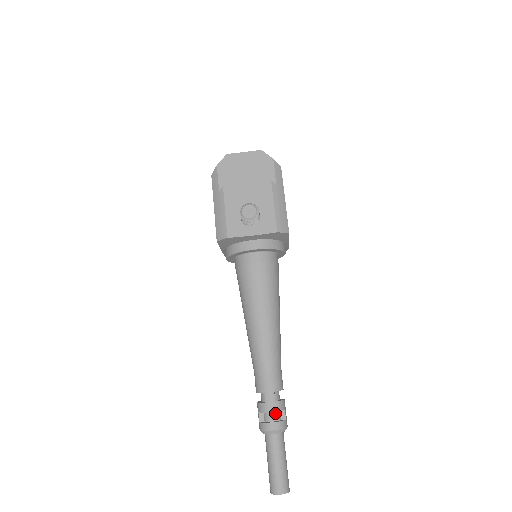
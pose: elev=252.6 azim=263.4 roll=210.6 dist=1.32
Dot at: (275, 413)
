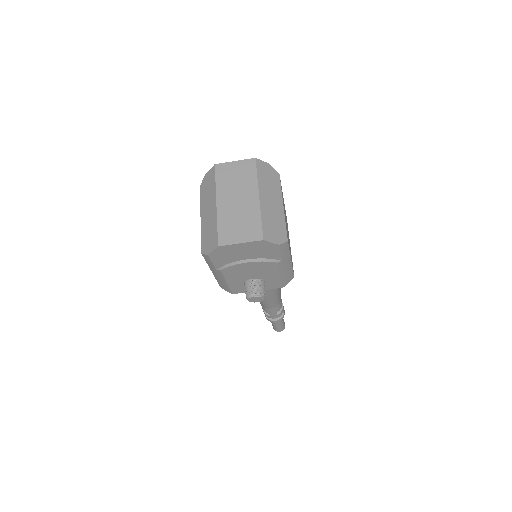
Dot at: occluded
